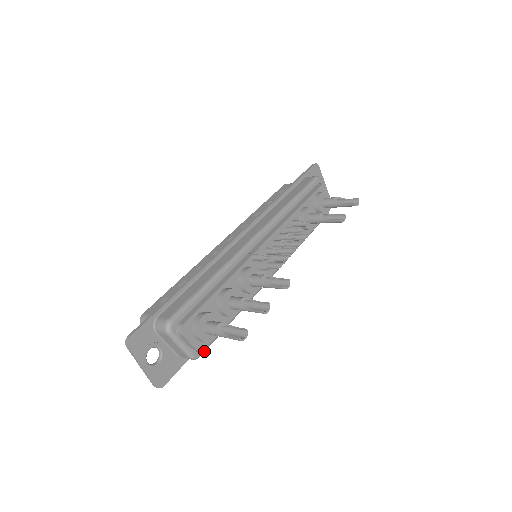
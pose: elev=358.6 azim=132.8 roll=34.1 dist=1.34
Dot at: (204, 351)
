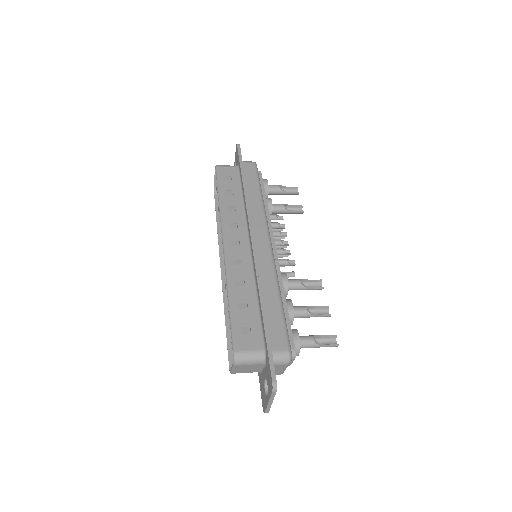
Dot at: occluded
